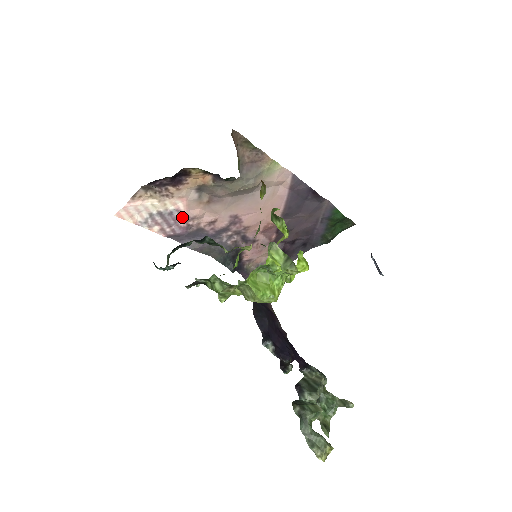
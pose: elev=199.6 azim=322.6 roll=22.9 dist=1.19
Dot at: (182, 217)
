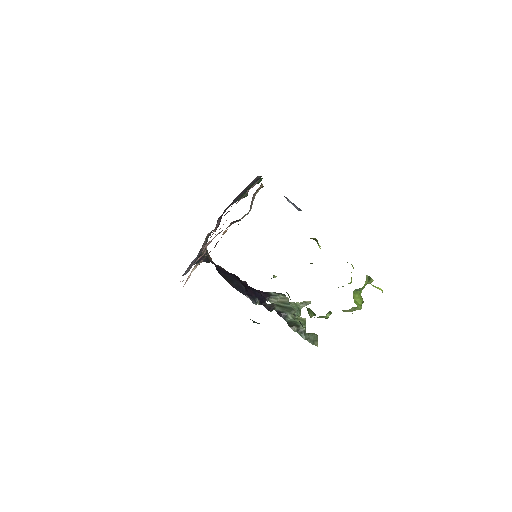
Dot at: occluded
